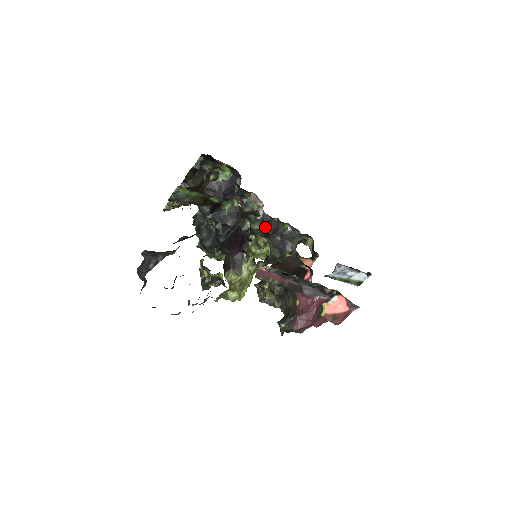
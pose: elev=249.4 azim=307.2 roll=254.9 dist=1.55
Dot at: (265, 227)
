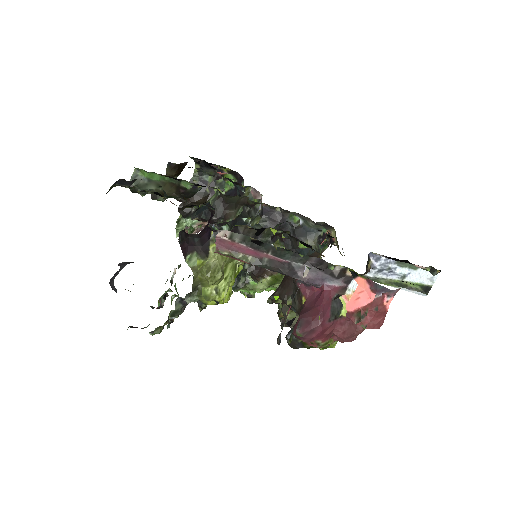
Dot at: (266, 221)
